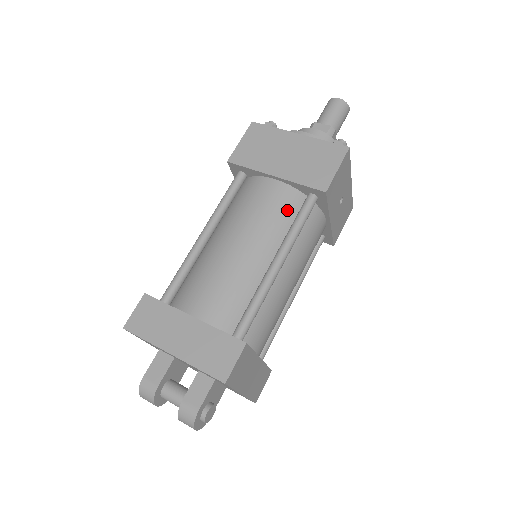
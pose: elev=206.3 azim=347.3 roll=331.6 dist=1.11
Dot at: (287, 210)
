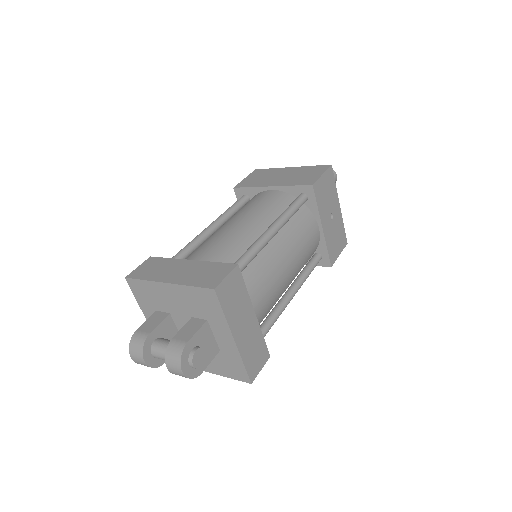
Dot at: (281, 204)
